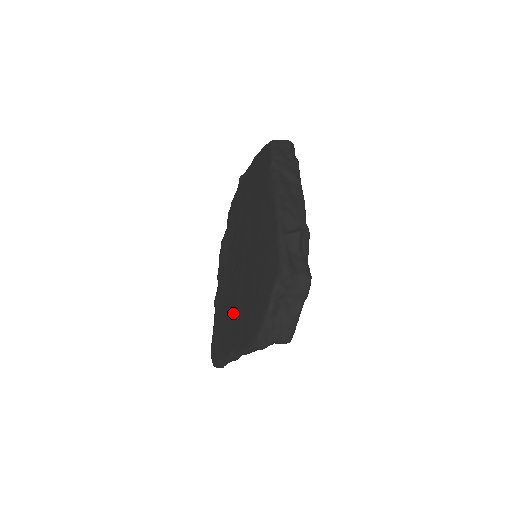
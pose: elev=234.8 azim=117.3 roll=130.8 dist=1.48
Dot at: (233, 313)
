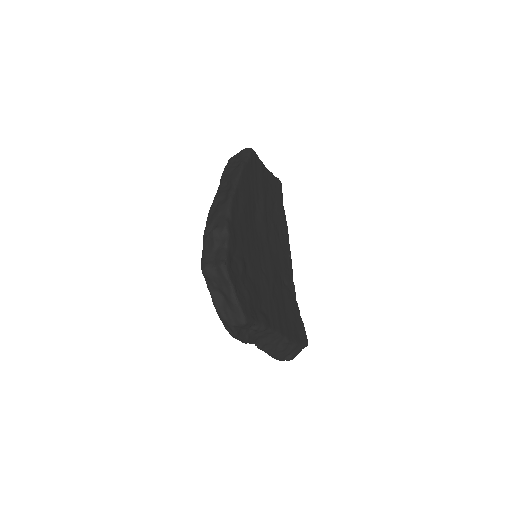
Dot at: occluded
